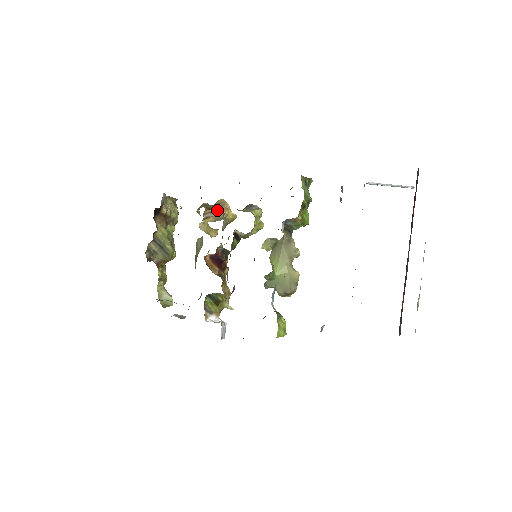
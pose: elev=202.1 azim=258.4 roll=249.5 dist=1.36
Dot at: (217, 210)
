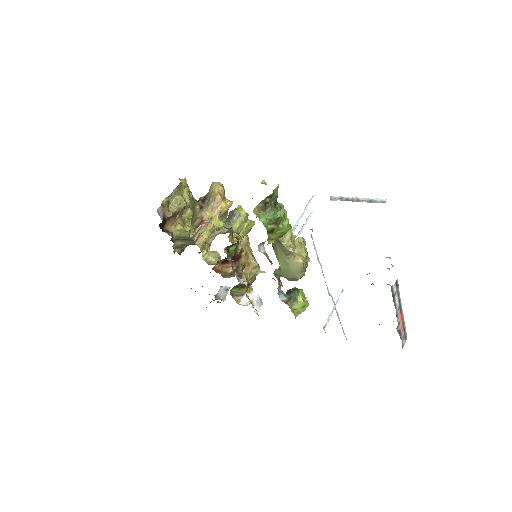
Dot at: (207, 217)
